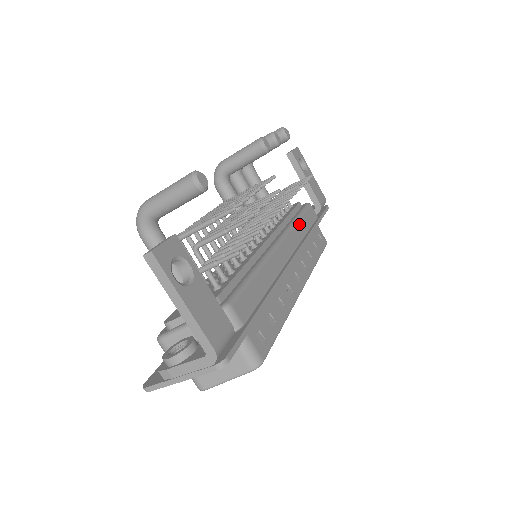
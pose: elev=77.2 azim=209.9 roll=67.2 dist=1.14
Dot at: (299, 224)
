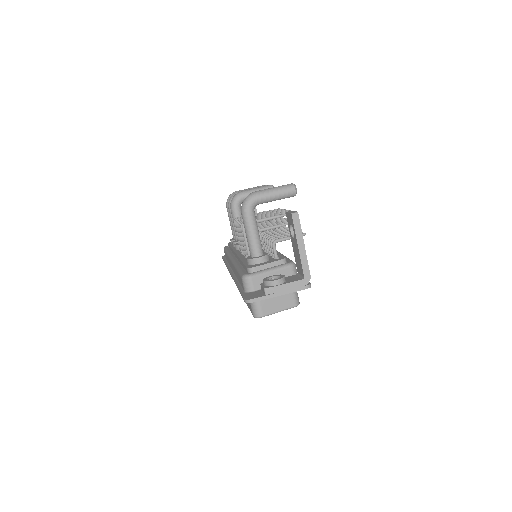
Dot at: occluded
